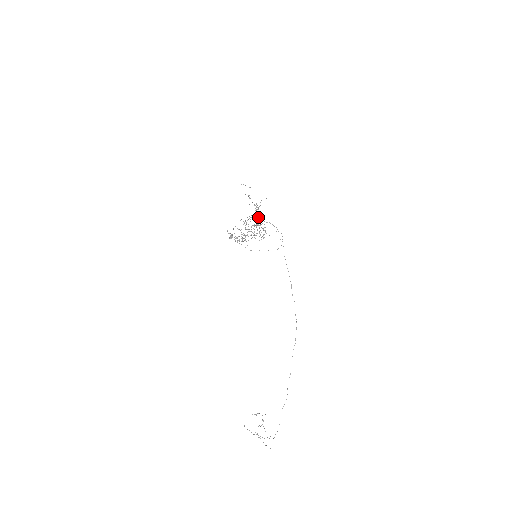
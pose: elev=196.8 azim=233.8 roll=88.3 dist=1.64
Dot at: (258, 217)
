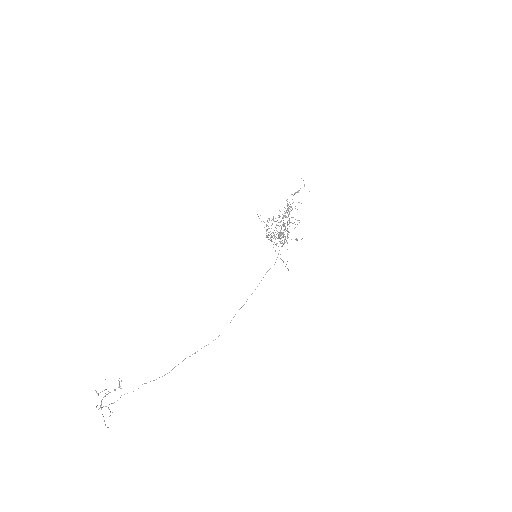
Dot at: occluded
